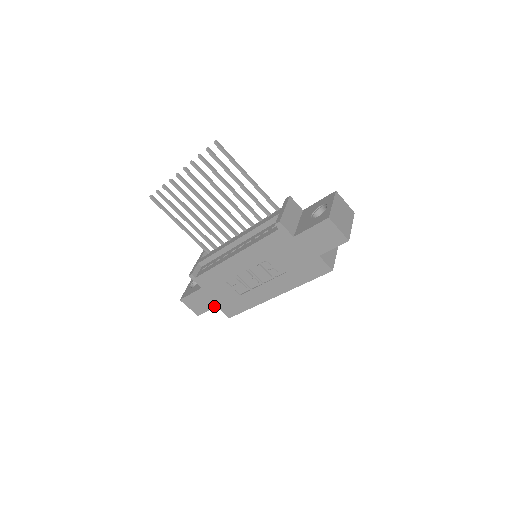
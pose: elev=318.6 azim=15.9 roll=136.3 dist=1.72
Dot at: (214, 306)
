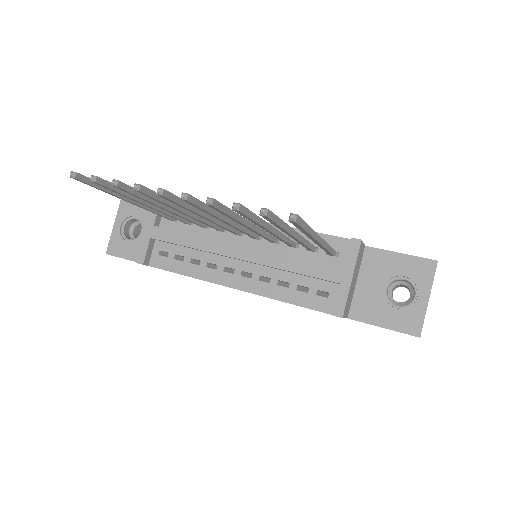
Dot at: occluded
